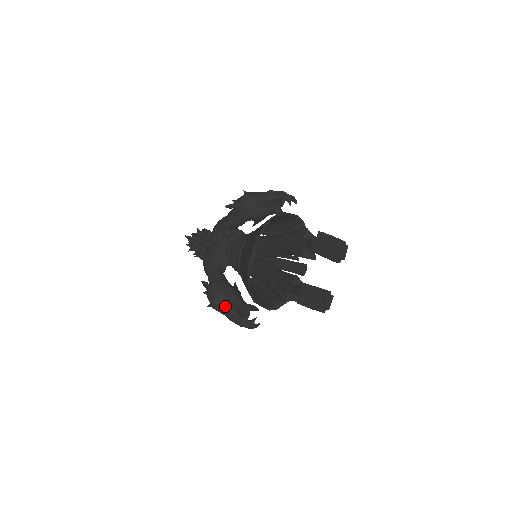
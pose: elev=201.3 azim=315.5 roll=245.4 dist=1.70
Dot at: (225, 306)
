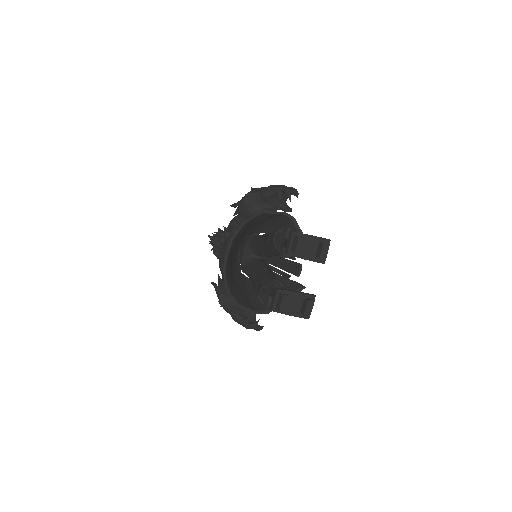
Dot at: (230, 308)
